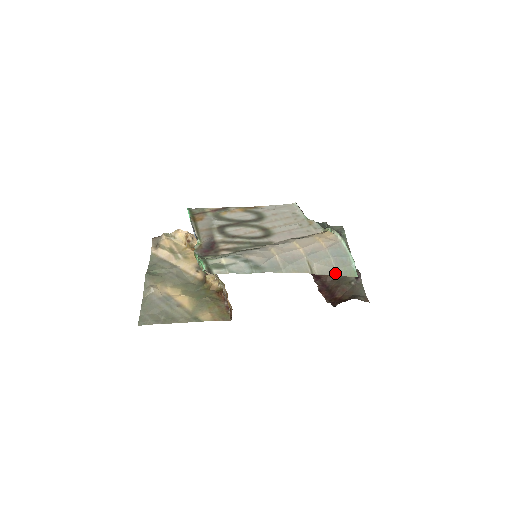
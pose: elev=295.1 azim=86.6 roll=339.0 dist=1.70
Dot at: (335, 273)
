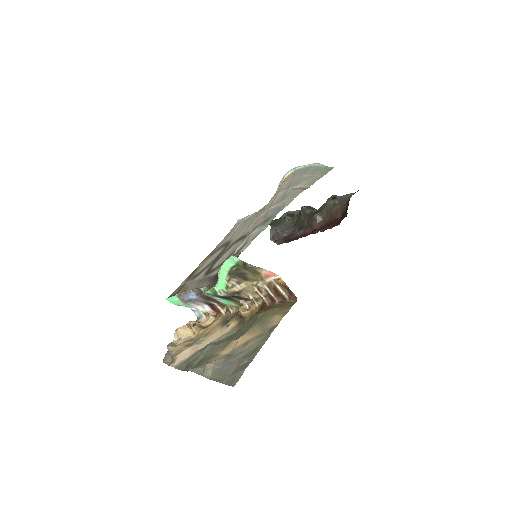
Dot at: (318, 177)
